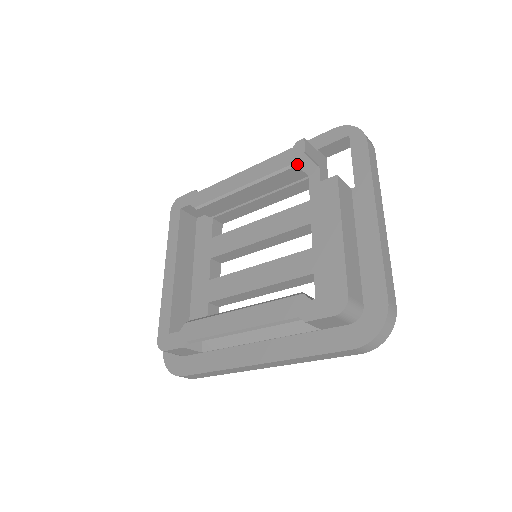
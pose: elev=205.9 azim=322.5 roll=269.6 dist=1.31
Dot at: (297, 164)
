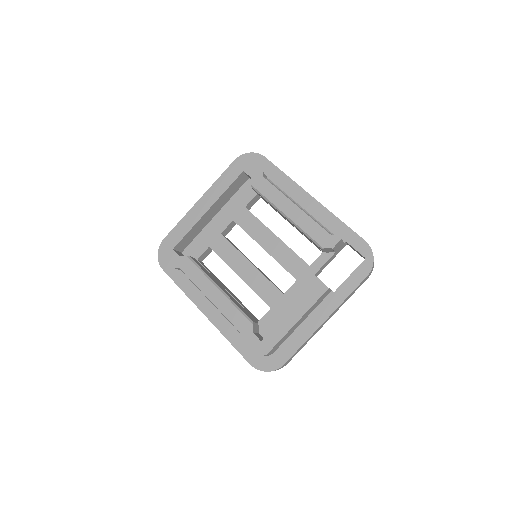
Dot at: (322, 248)
